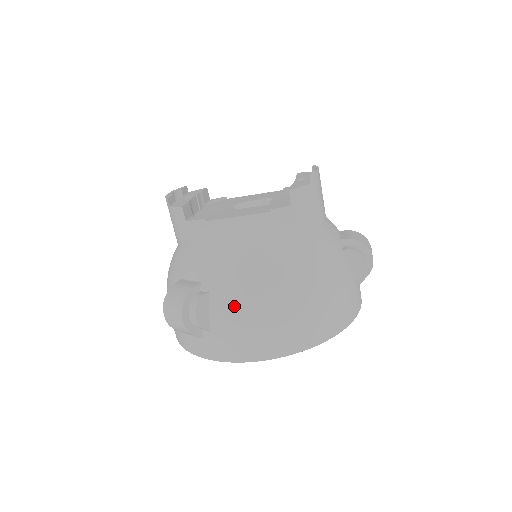
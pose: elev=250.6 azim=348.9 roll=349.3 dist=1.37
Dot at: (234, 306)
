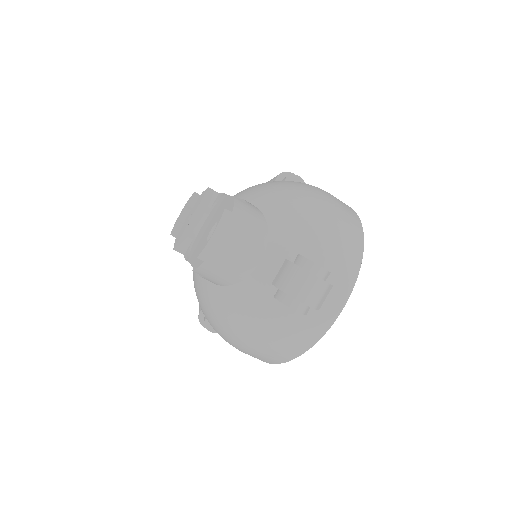
Dot at: occluded
